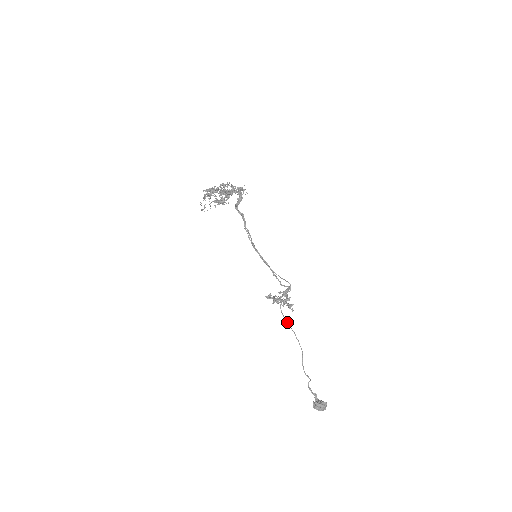
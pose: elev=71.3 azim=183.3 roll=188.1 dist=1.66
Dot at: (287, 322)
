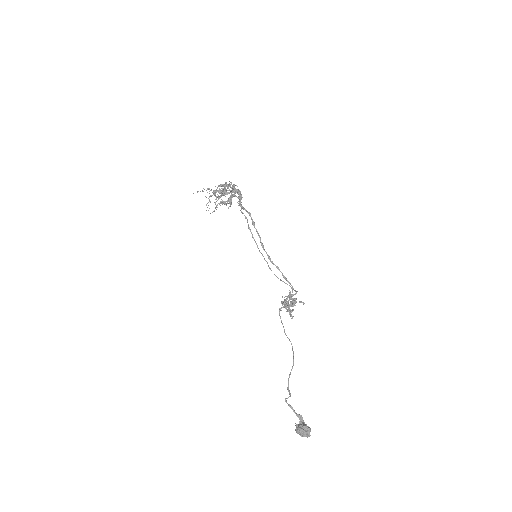
Dot at: (284, 329)
